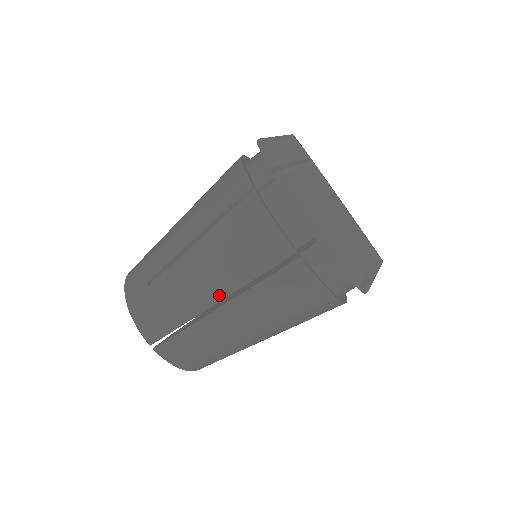
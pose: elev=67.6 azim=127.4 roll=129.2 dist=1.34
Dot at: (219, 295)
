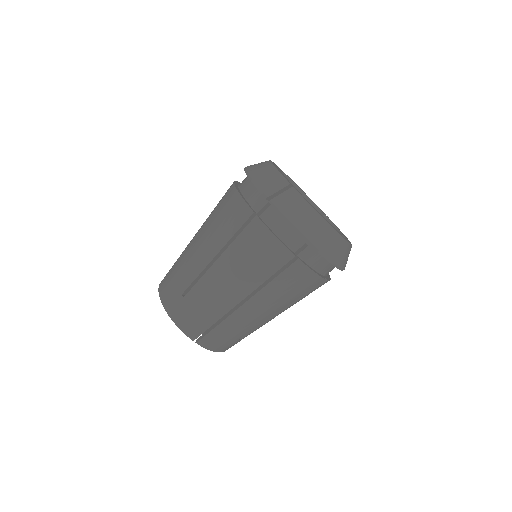
Dot at: (242, 295)
